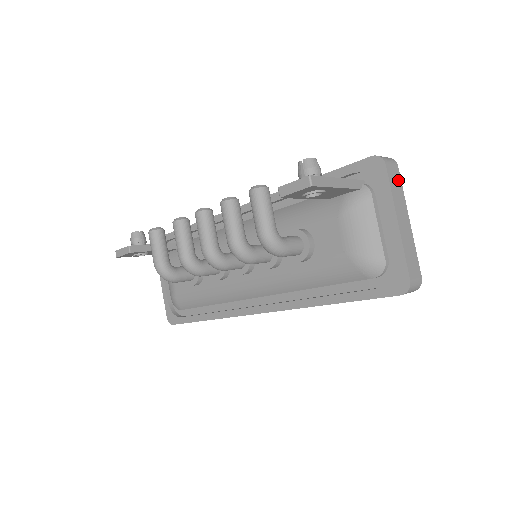
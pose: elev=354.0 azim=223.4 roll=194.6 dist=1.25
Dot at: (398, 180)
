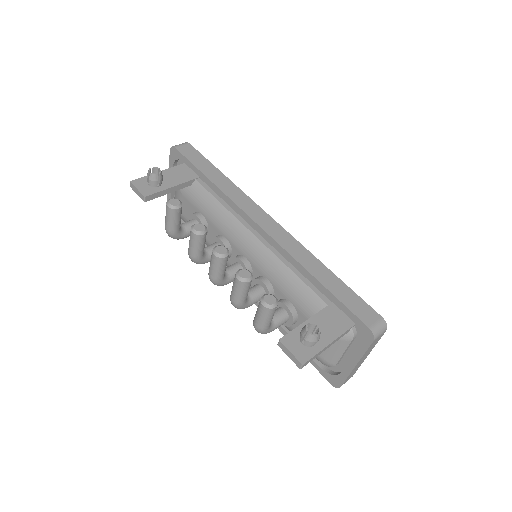
Dot at: (378, 340)
